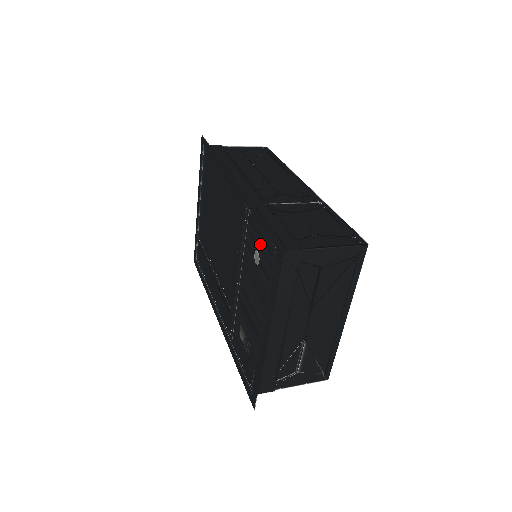
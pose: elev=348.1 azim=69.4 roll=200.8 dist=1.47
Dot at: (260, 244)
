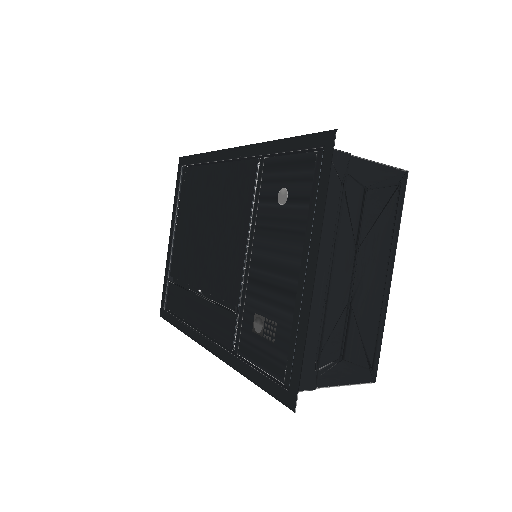
Dot at: (288, 174)
